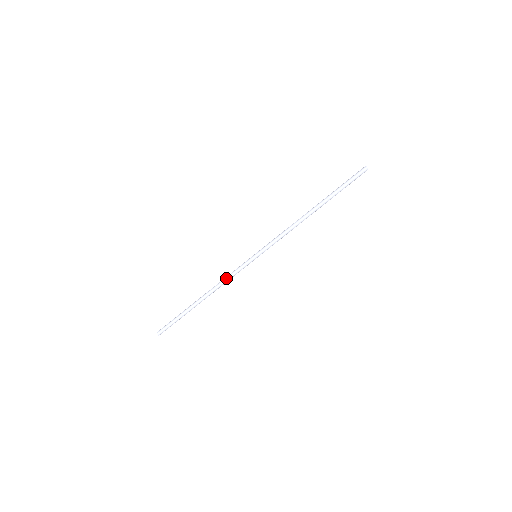
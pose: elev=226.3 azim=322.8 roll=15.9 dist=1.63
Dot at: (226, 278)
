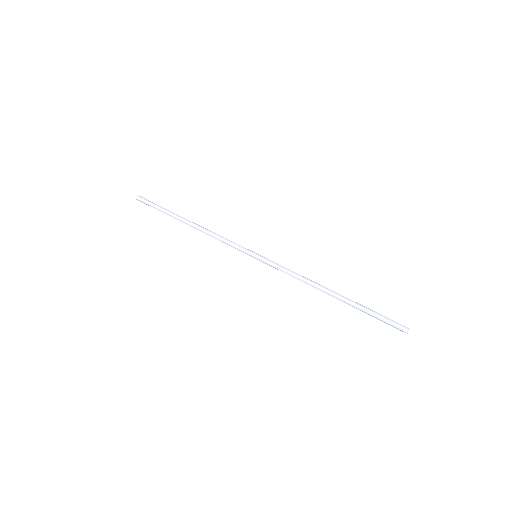
Dot at: (220, 236)
